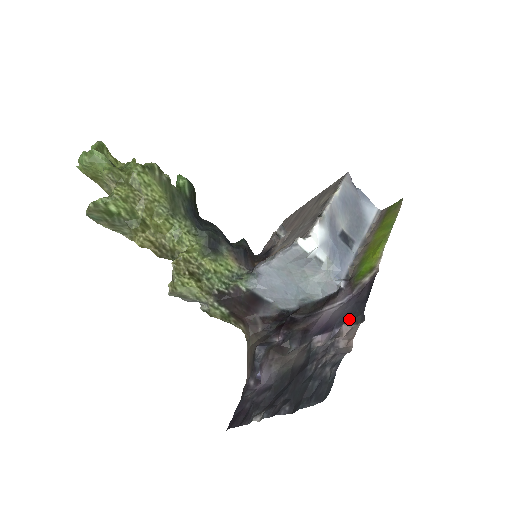
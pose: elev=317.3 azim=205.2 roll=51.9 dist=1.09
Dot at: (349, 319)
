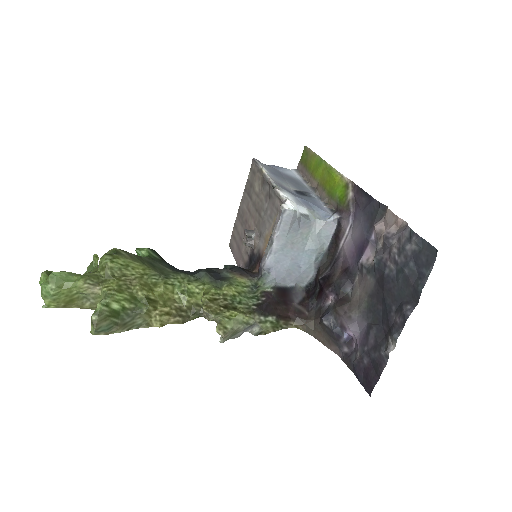
Dot at: (373, 221)
